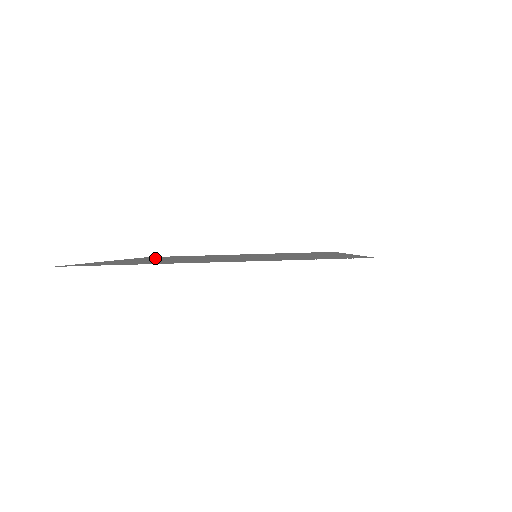
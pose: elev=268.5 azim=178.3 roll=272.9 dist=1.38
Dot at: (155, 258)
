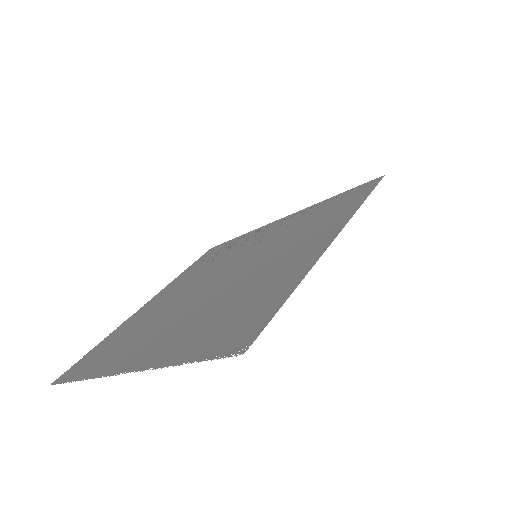
Dot at: (188, 276)
